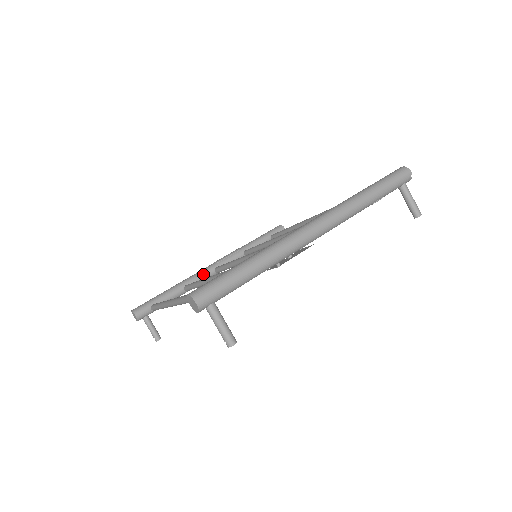
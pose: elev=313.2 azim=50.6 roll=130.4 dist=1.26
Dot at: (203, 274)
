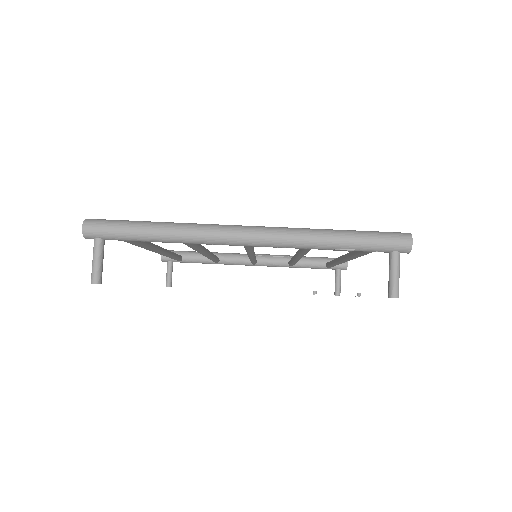
Dot at: (238, 257)
